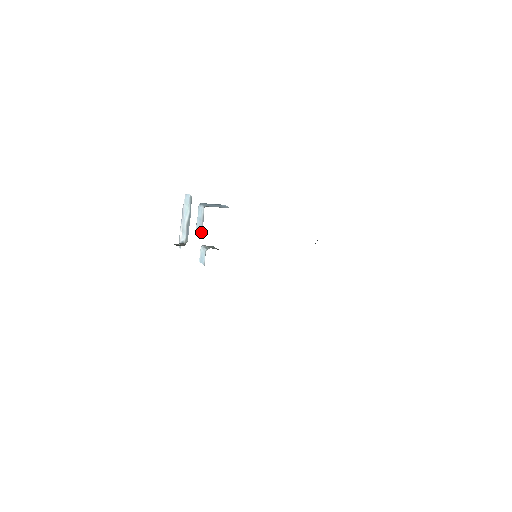
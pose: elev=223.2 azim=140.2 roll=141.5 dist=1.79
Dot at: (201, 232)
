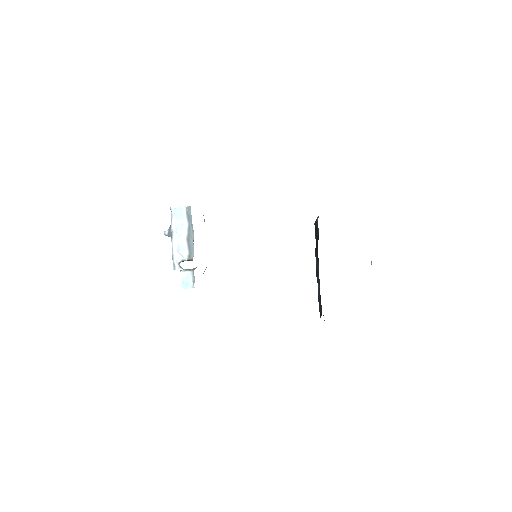
Dot at: occluded
